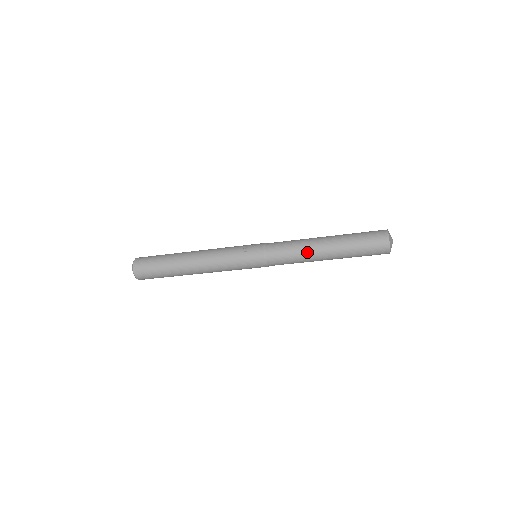
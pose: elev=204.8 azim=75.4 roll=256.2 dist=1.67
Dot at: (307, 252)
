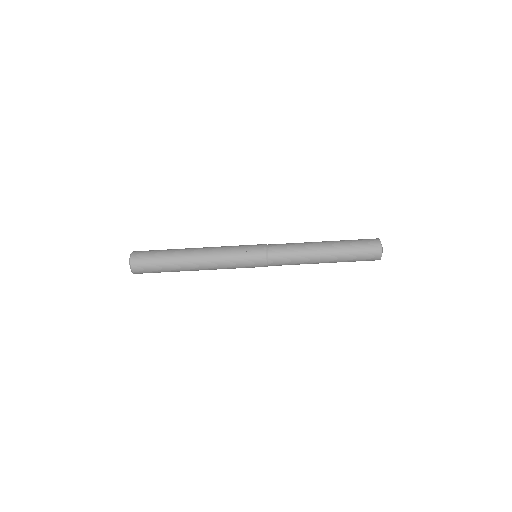
Dot at: (307, 257)
